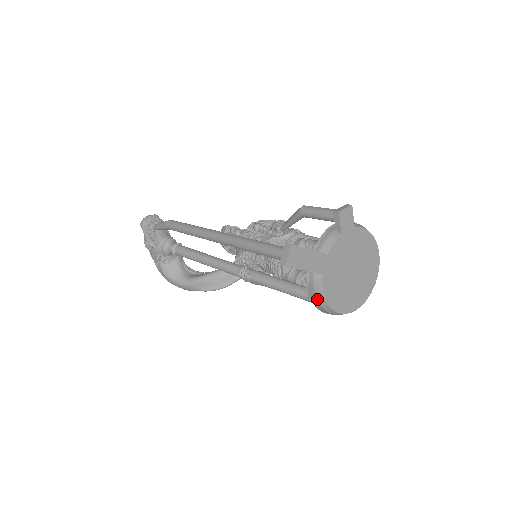
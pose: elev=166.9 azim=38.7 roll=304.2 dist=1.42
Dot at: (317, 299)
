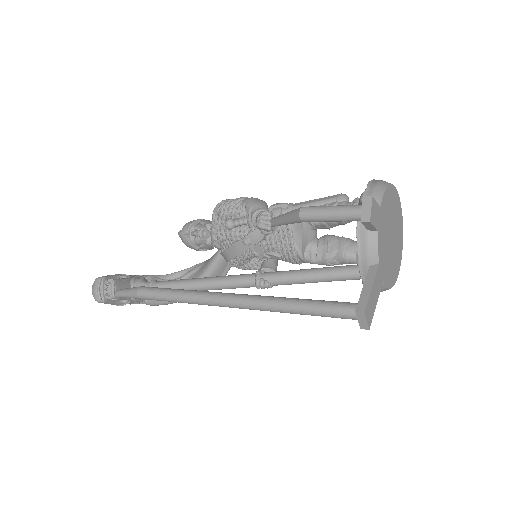
Dot at: occluded
